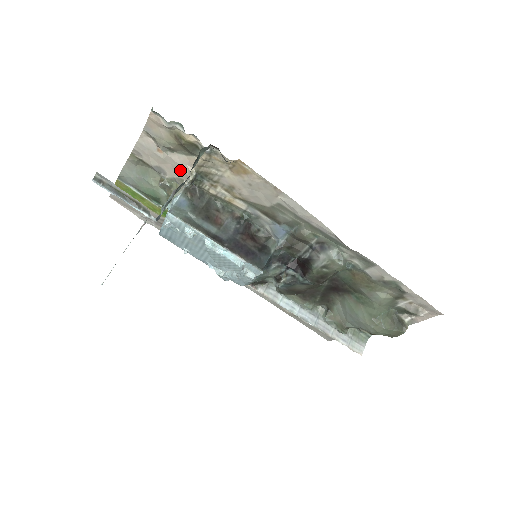
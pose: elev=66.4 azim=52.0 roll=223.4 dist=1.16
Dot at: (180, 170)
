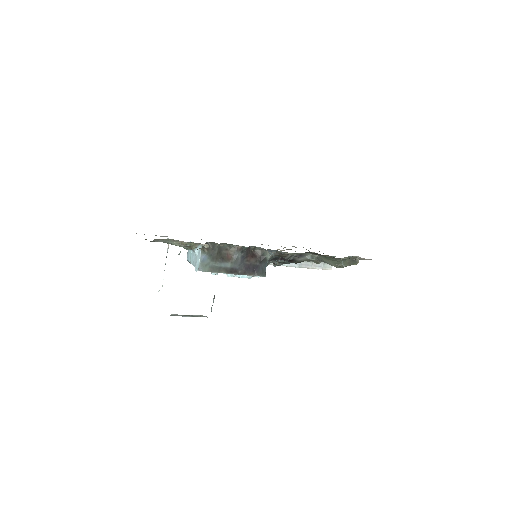
Dot at: occluded
